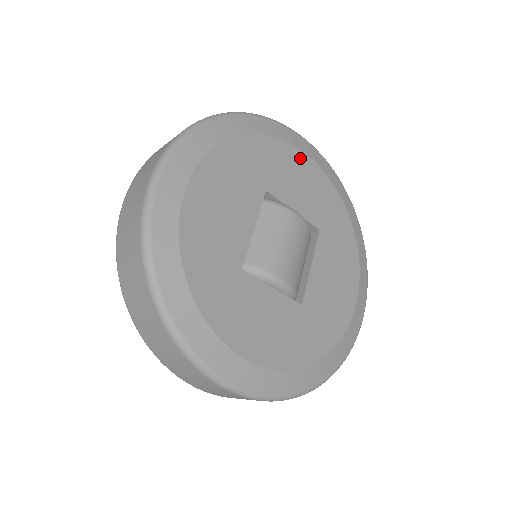
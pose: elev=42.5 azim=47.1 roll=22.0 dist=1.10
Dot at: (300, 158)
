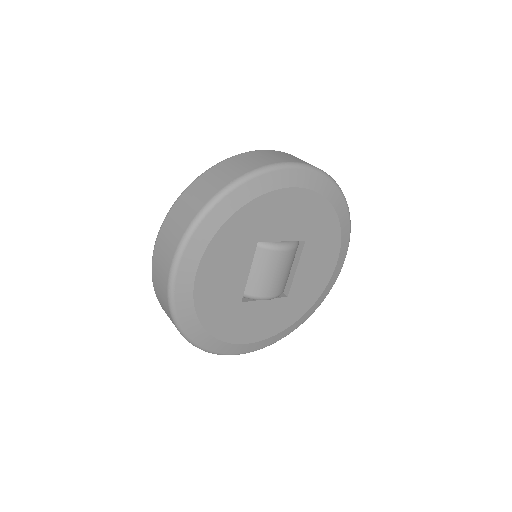
Dot at: (290, 195)
